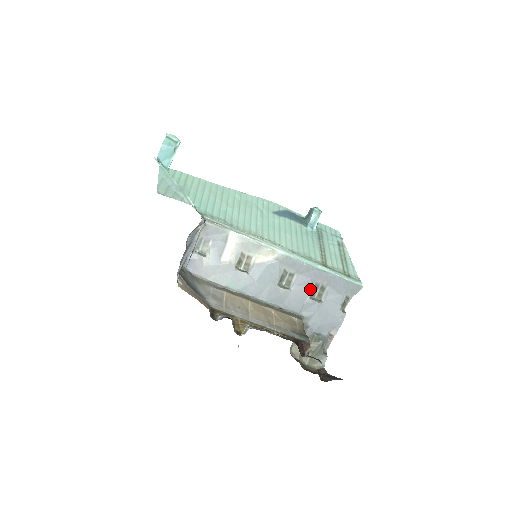
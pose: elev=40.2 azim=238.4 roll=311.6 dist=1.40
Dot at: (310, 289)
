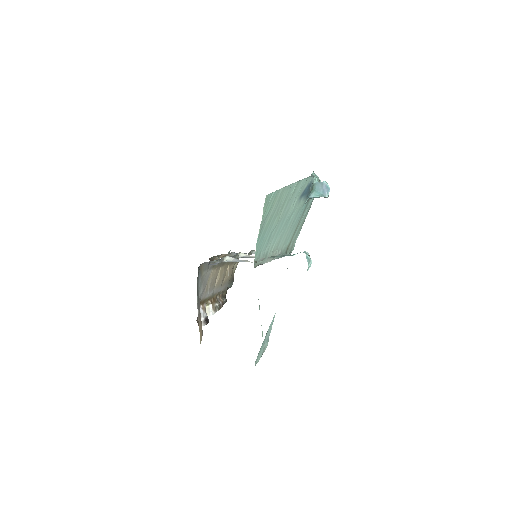
Dot at: occluded
